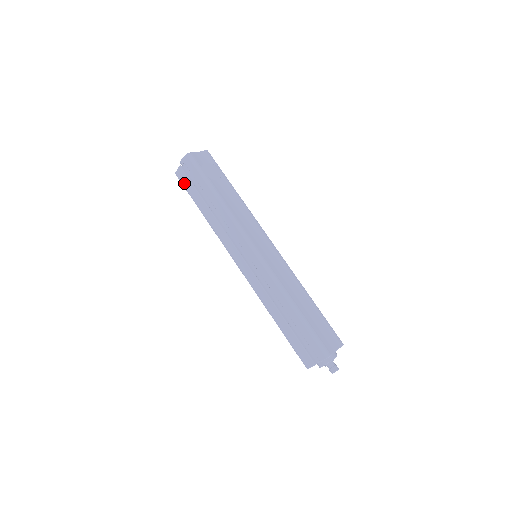
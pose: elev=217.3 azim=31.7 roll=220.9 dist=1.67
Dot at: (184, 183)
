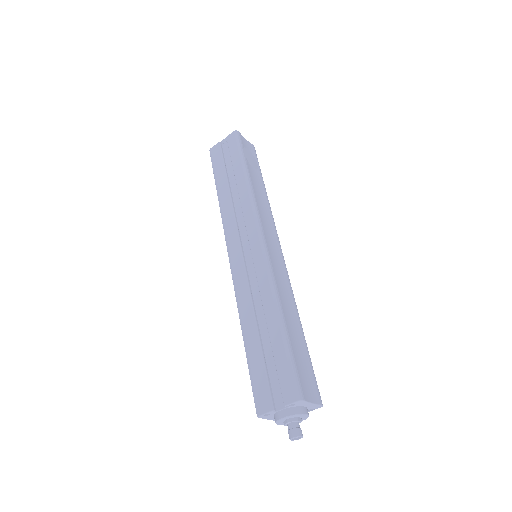
Dot at: (214, 159)
